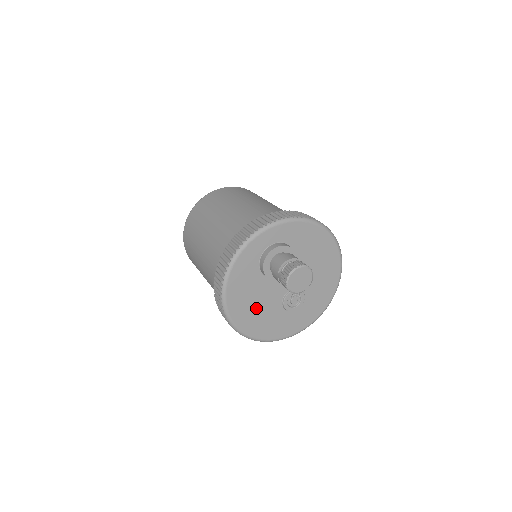
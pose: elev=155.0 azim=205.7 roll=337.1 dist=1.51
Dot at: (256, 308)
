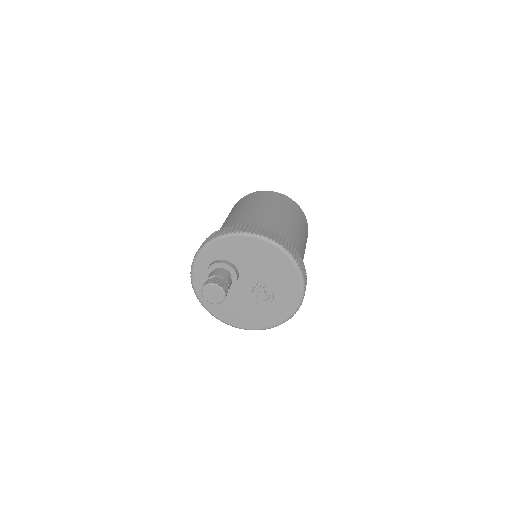
Dot at: (236, 309)
